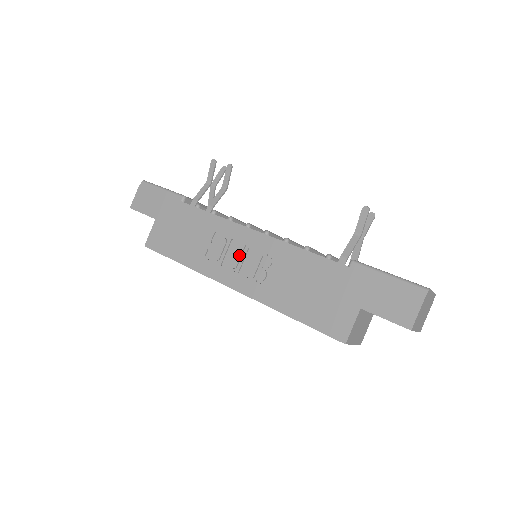
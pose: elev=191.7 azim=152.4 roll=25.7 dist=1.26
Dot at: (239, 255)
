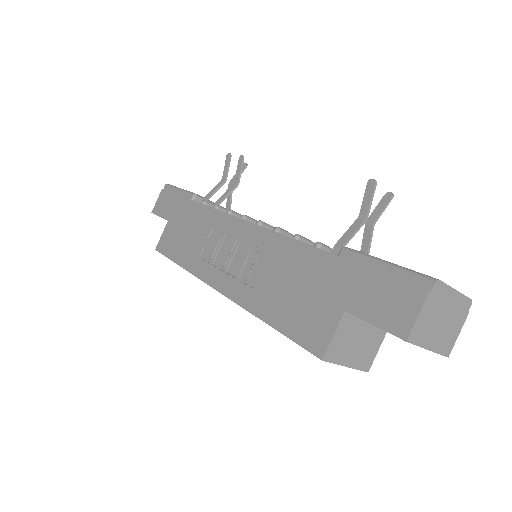
Dot at: (229, 251)
